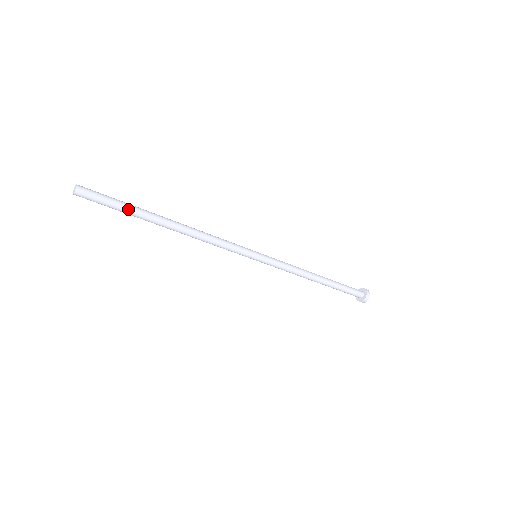
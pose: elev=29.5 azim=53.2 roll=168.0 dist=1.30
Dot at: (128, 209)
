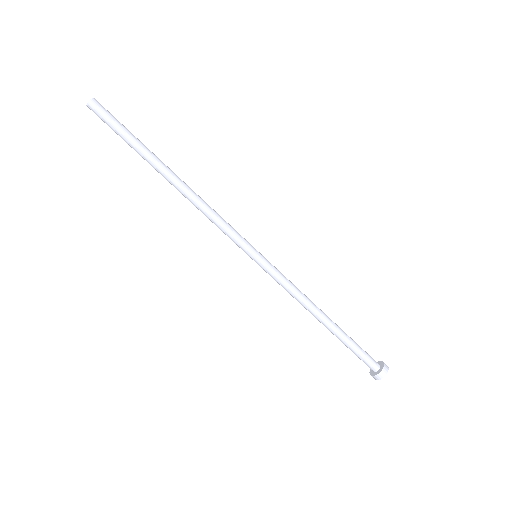
Dot at: (133, 142)
